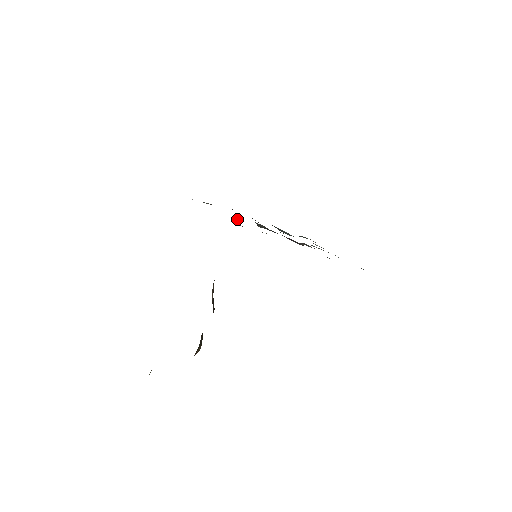
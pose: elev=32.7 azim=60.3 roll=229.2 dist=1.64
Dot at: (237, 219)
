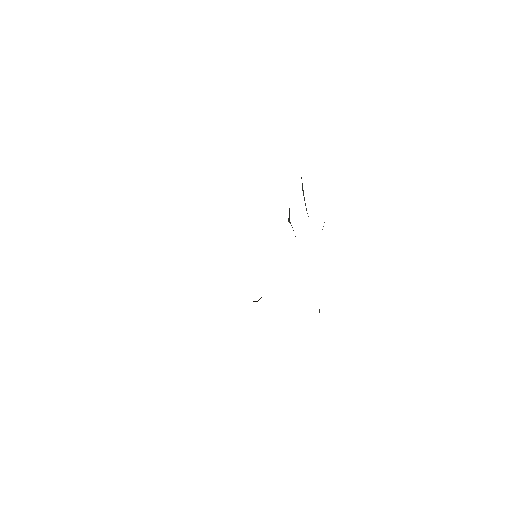
Dot at: occluded
